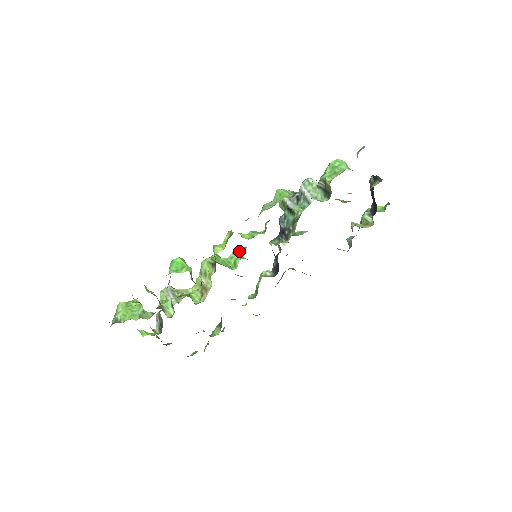
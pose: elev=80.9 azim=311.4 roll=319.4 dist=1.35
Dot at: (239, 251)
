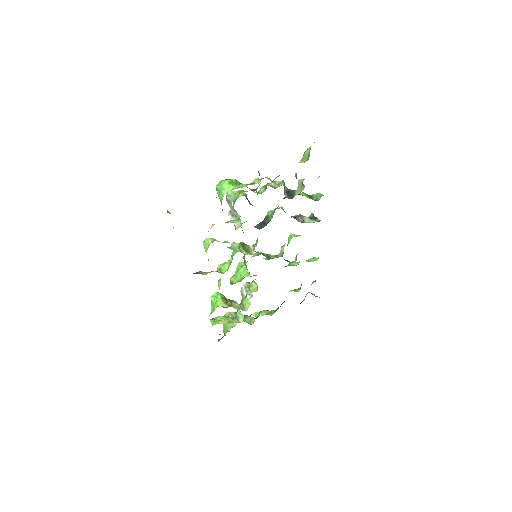
Dot at: (244, 260)
